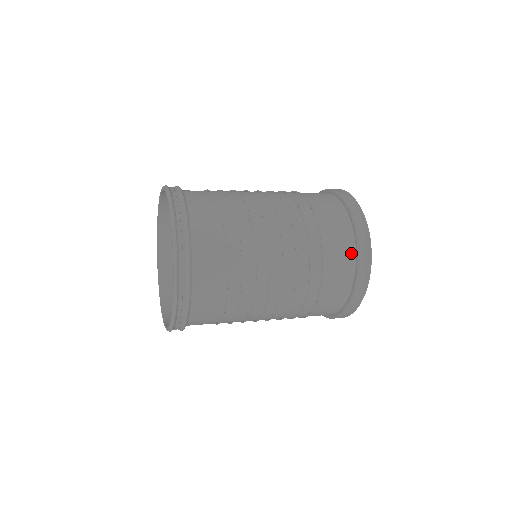
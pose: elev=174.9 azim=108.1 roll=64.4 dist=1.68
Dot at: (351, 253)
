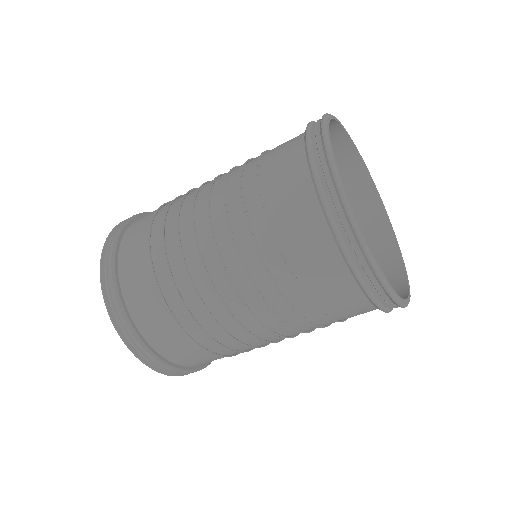
Dot at: occluded
